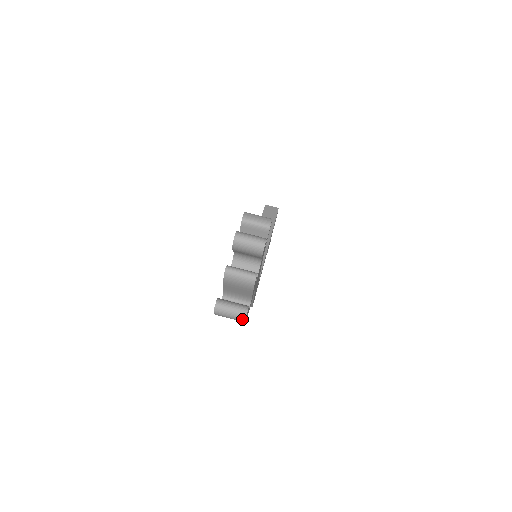
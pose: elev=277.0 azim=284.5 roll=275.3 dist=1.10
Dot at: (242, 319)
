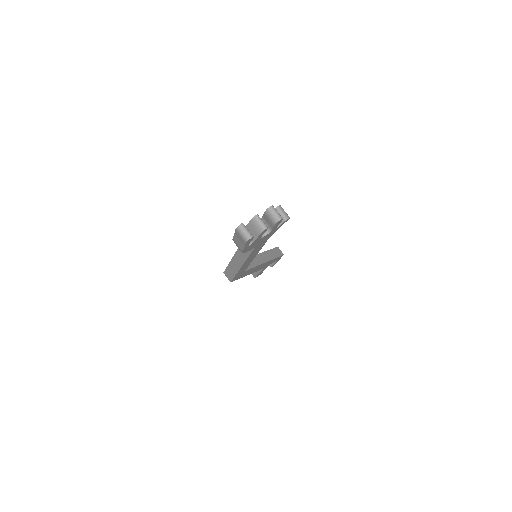
Dot at: (247, 239)
